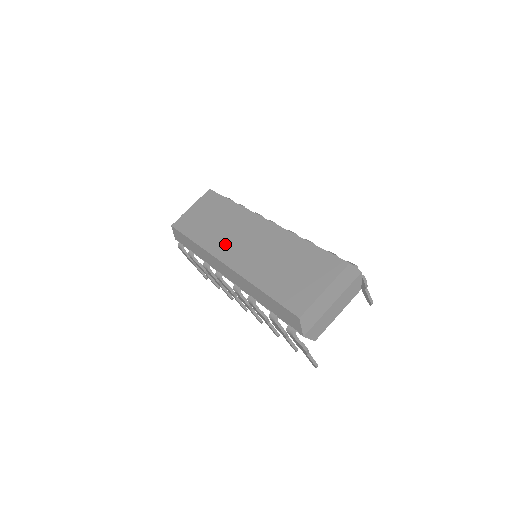
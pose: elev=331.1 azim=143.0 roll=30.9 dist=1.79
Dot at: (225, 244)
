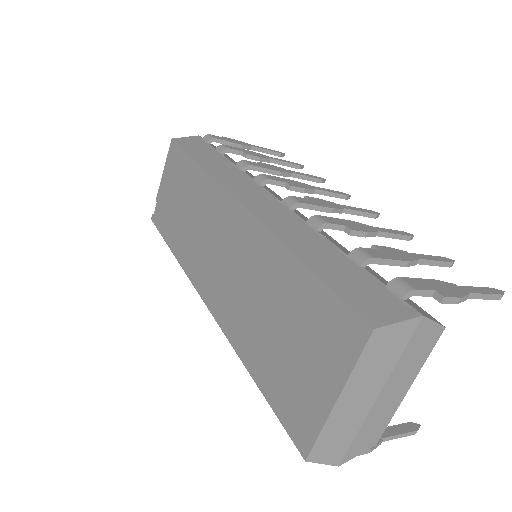
Dot at: (199, 259)
